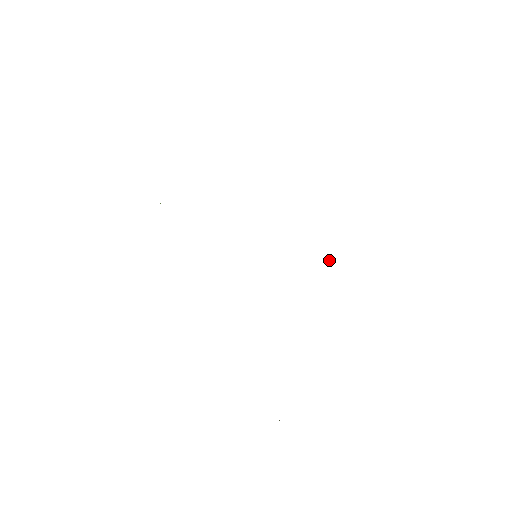
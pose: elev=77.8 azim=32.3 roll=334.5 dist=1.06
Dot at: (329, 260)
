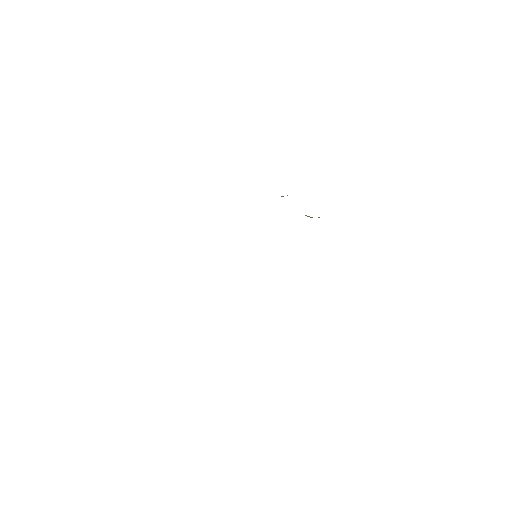
Dot at: (309, 216)
